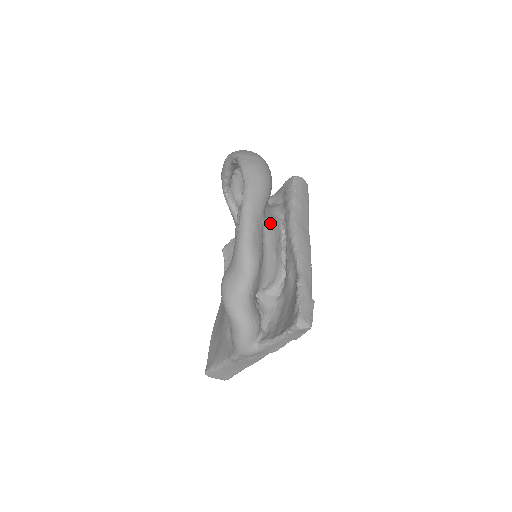
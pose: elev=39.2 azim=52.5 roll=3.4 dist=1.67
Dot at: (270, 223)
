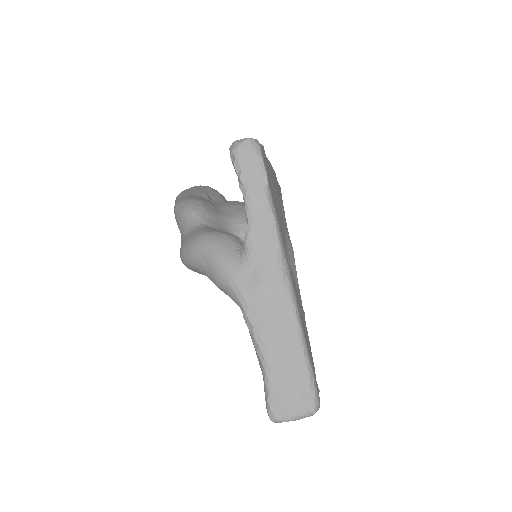
Dot at: occluded
